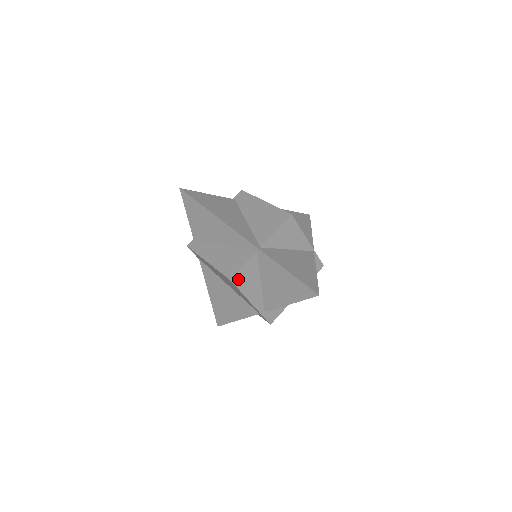
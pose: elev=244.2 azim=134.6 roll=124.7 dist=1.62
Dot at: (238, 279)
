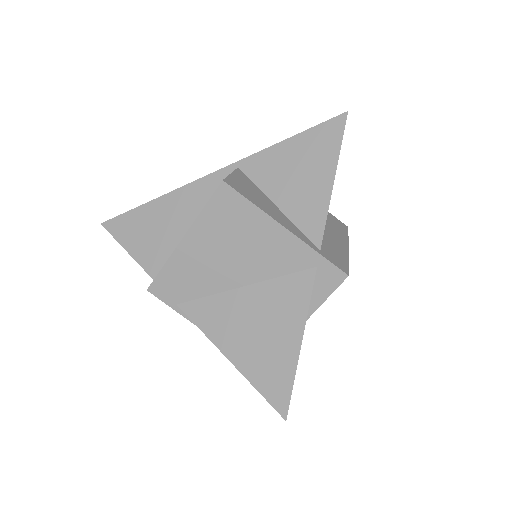
Dot at: (236, 186)
